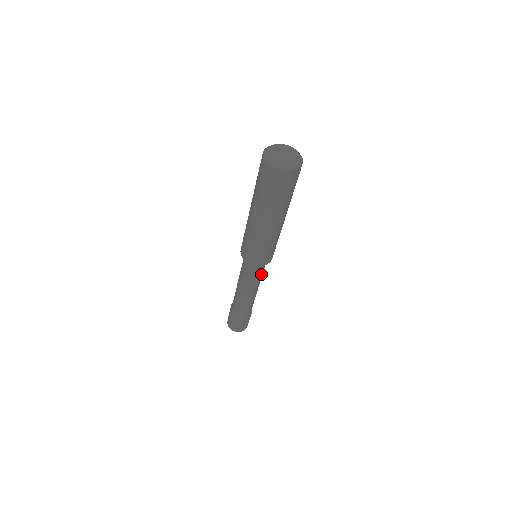
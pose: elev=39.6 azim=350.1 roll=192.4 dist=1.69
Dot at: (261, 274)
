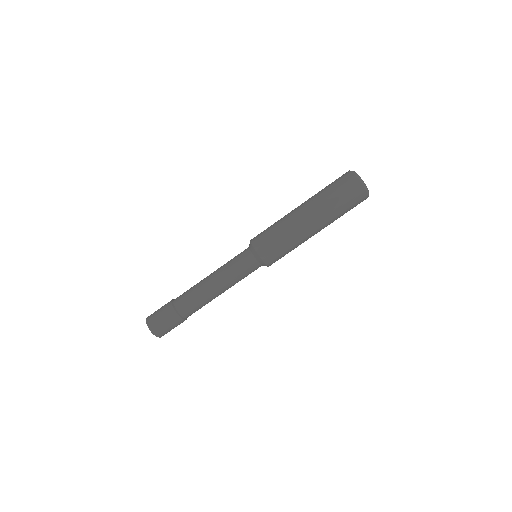
Dot at: (239, 269)
